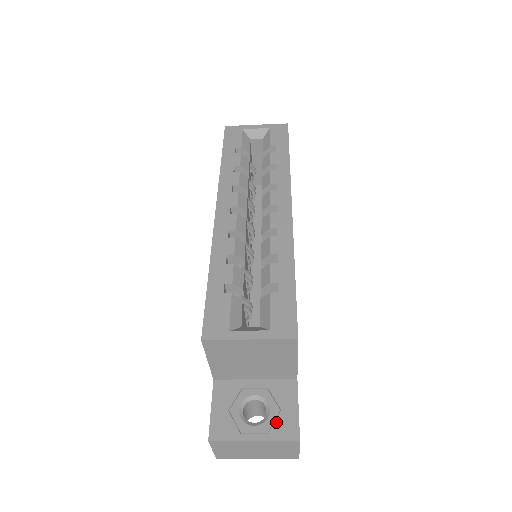
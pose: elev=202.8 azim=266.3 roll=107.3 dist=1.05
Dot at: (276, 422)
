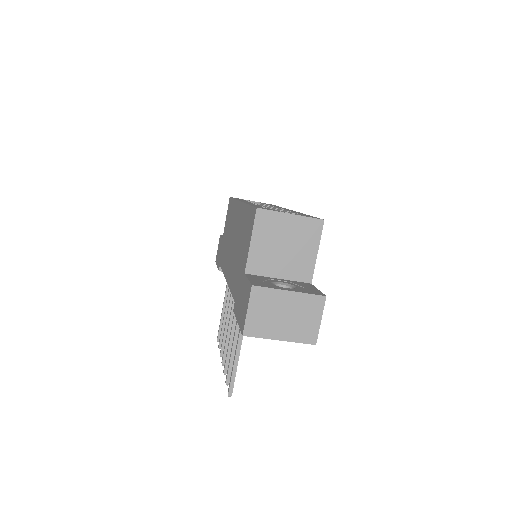
Dot at: (304, 289)
